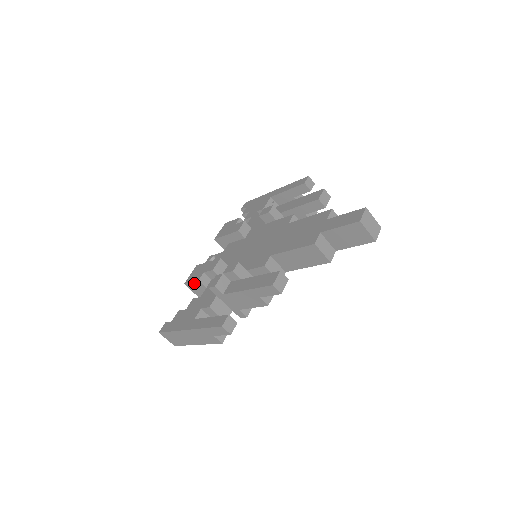
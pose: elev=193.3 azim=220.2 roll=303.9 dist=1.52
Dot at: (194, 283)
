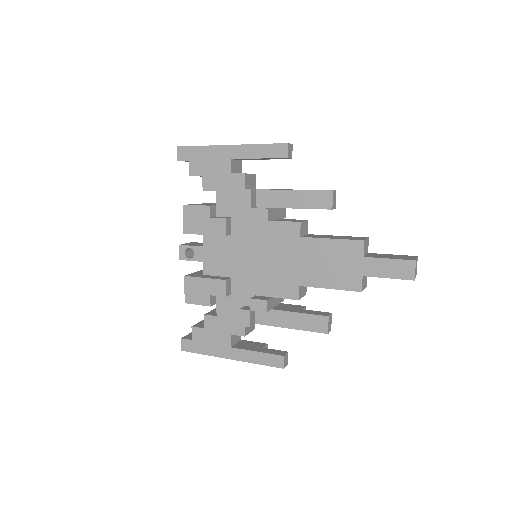
Dot at: (201, 304)
